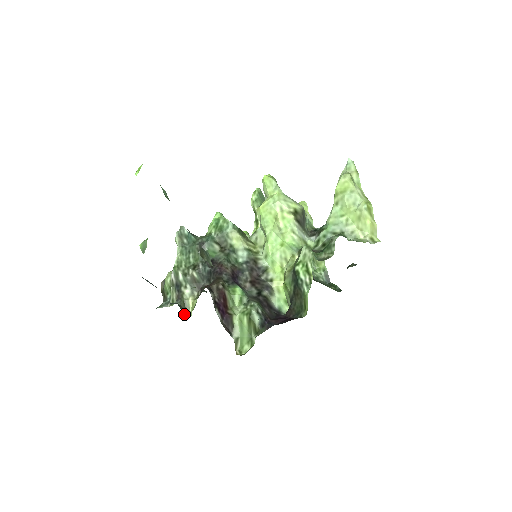
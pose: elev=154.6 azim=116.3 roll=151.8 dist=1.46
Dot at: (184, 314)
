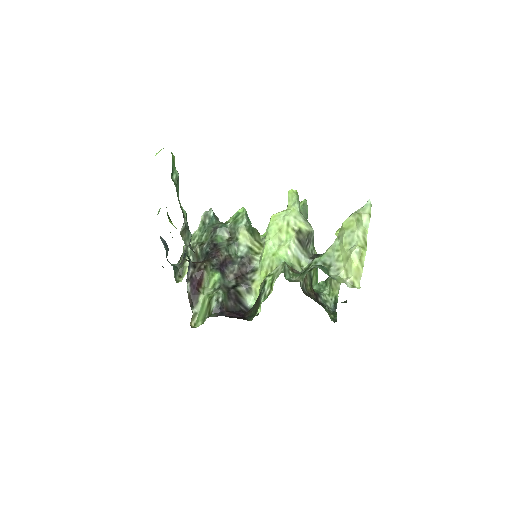
Dot at: (177, 277)
